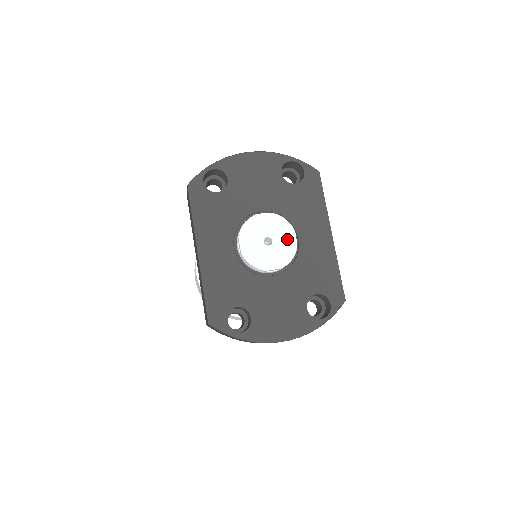
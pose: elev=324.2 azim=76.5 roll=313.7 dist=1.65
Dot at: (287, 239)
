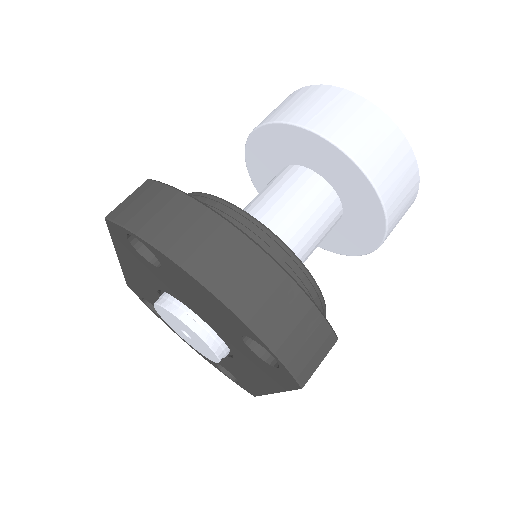
Dot at: (208, 353)
